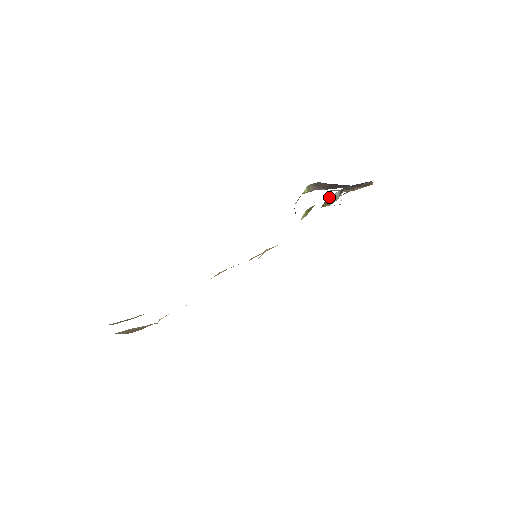
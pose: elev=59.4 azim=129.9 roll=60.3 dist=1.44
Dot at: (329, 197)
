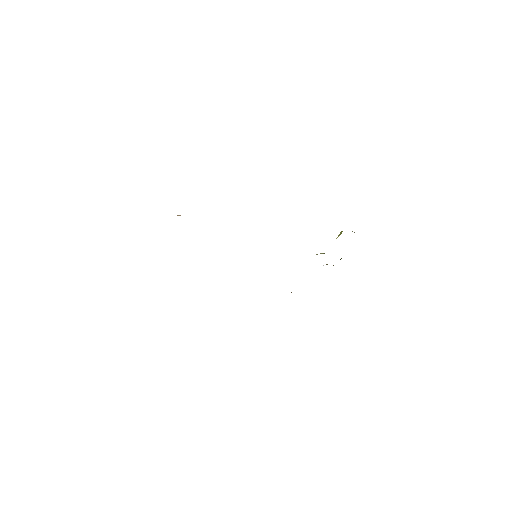
Dot at: occluded
